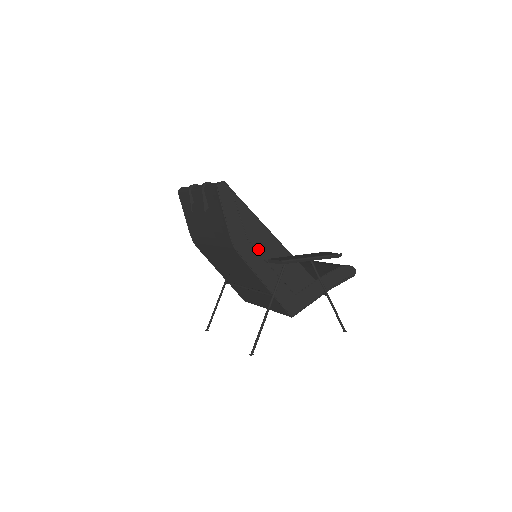
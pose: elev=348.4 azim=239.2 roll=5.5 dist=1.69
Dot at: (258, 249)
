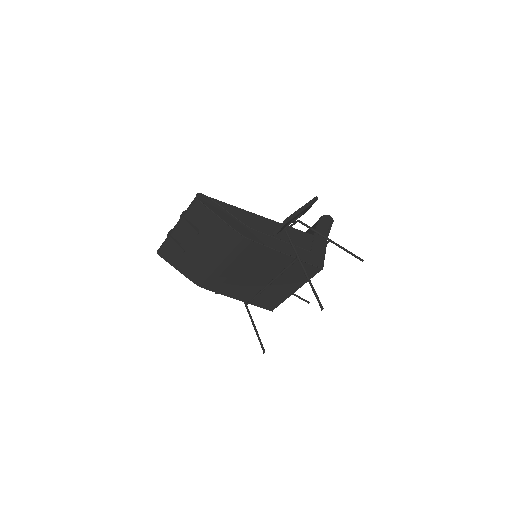
Dot at: (260, 230)
